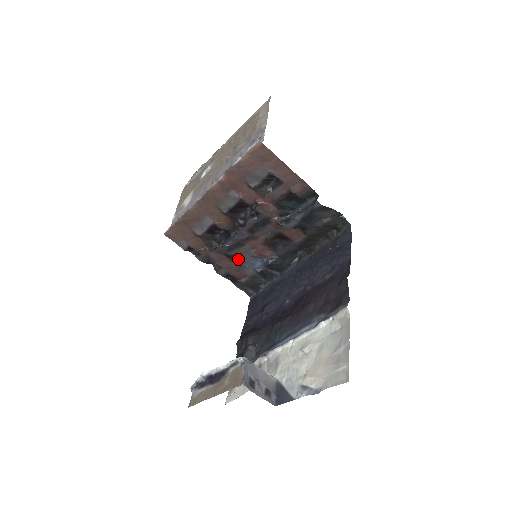
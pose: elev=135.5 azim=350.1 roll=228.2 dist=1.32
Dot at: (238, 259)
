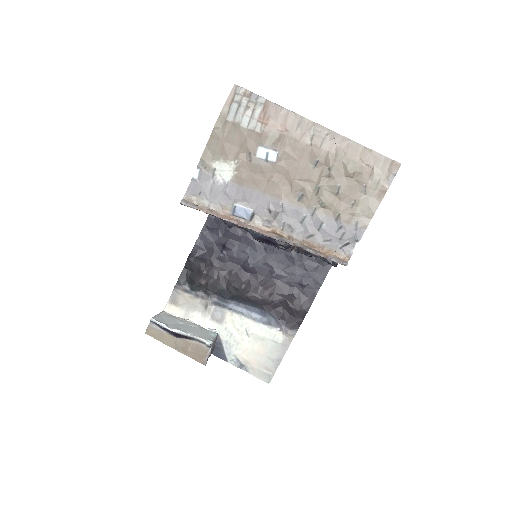
Dot at: occluded
